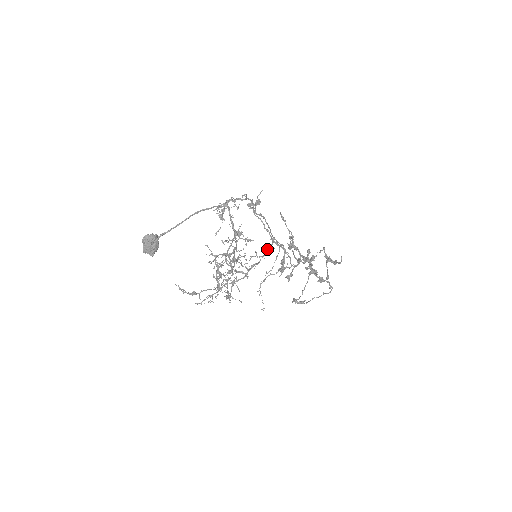
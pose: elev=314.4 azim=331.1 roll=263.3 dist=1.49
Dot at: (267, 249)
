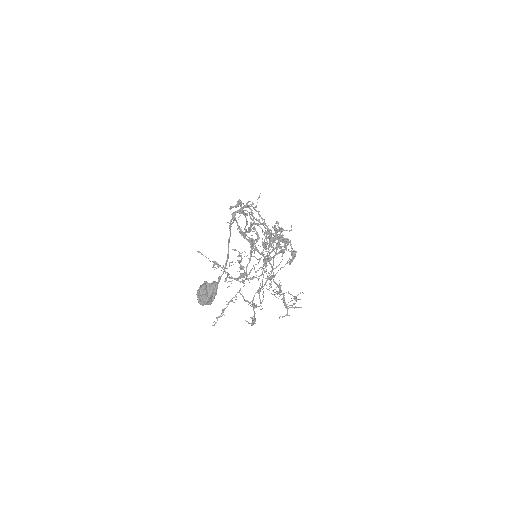
Dot at: (277, 248)
